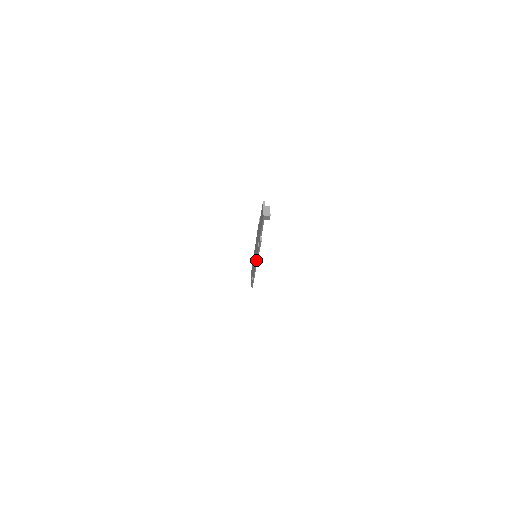
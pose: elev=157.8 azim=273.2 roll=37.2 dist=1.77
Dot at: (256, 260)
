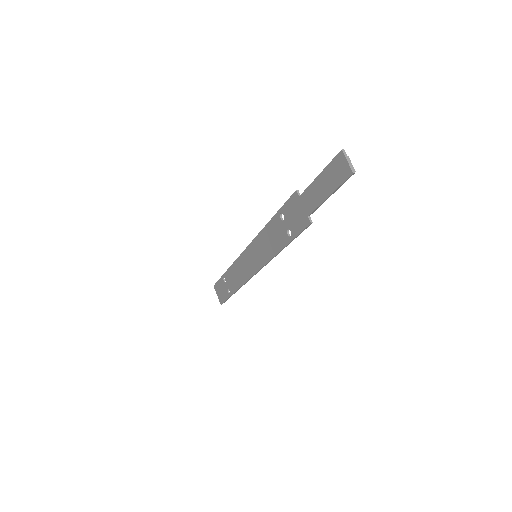
Dot at: (268, 260)
